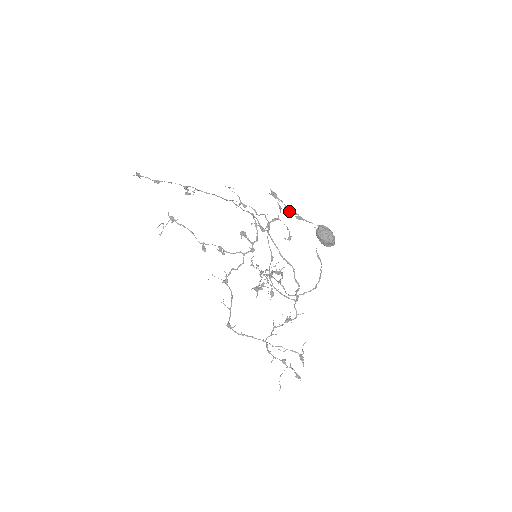
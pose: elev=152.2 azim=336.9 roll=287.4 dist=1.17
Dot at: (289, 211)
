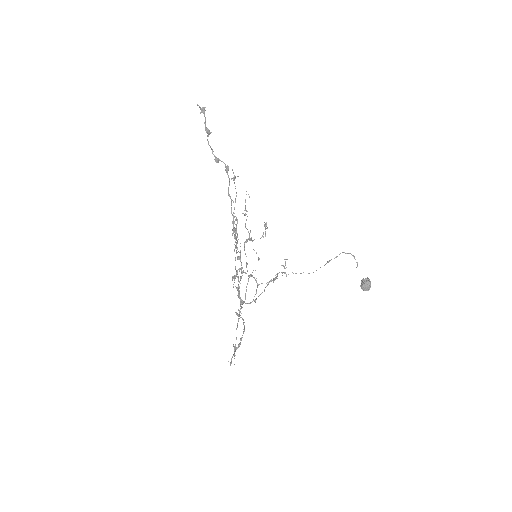
Dot at: occluded
